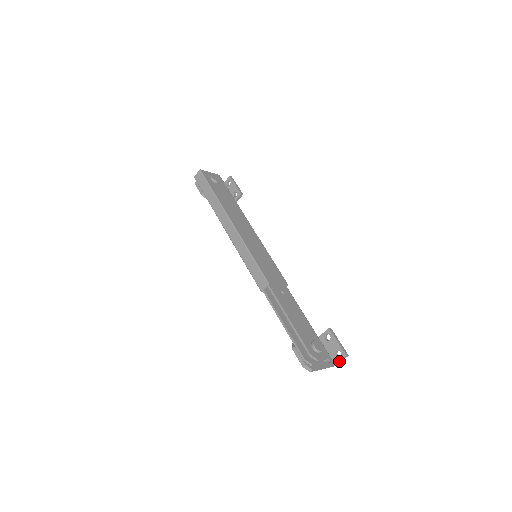
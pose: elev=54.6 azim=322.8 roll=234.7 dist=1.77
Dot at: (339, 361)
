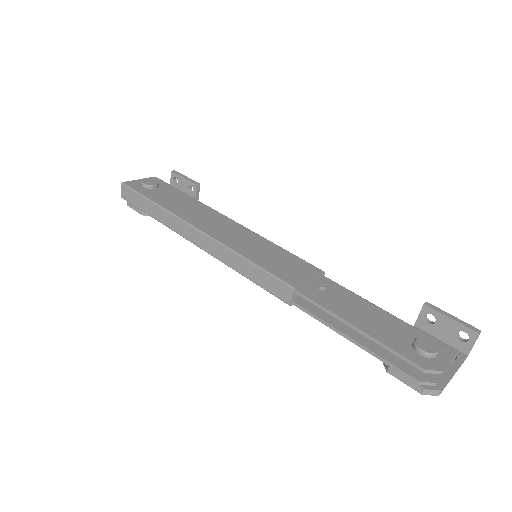
Dot at: (470, 347)
